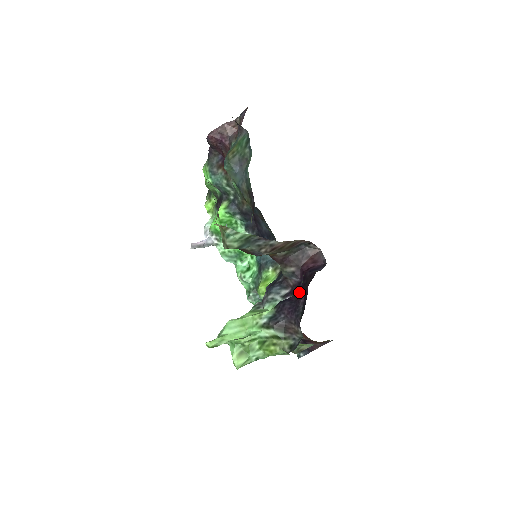
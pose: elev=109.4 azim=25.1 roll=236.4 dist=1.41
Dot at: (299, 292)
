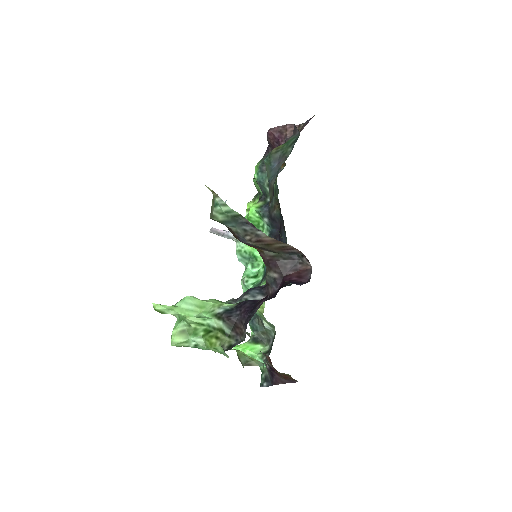
Dot at: (267, 297)
